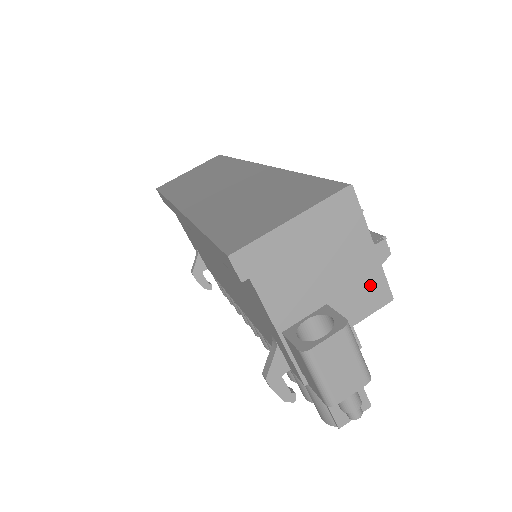
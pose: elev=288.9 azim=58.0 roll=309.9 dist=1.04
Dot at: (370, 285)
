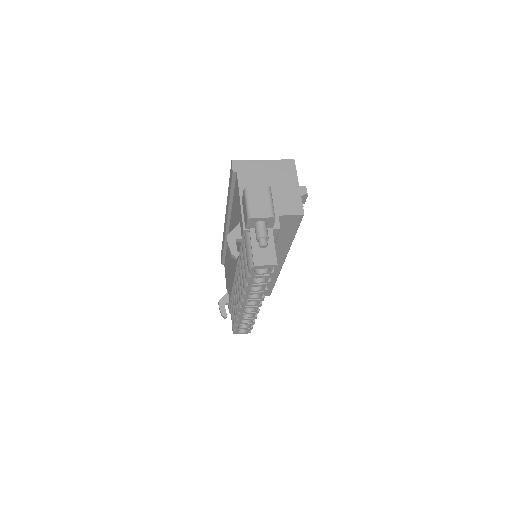
Dot at: (293, 202)
